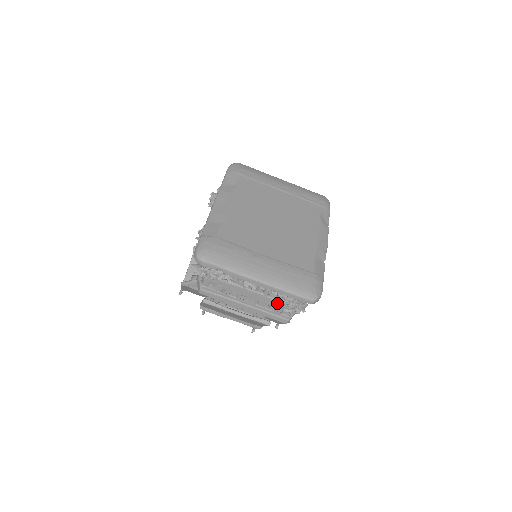
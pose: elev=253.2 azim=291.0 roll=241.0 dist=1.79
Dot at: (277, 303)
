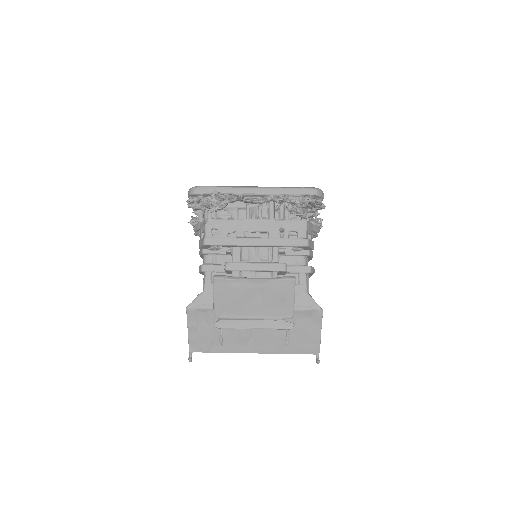
Dot at: (287, 224)
